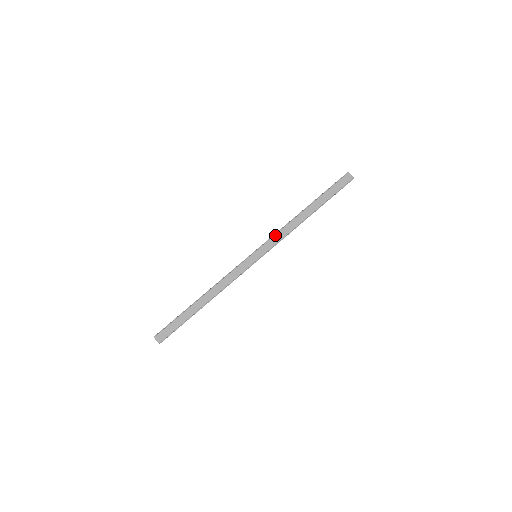
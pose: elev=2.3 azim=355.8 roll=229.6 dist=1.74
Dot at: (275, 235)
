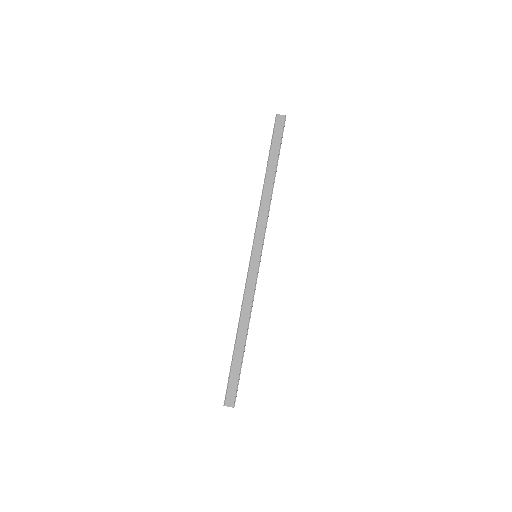
Dot at: (257, 223)
